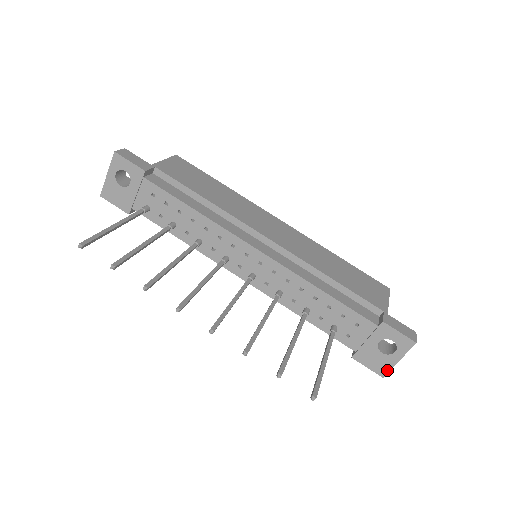
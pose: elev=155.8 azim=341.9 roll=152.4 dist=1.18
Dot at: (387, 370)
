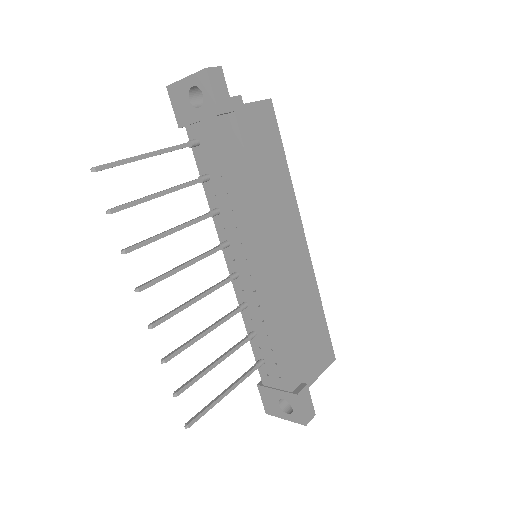
Dot at: (273, 414)
